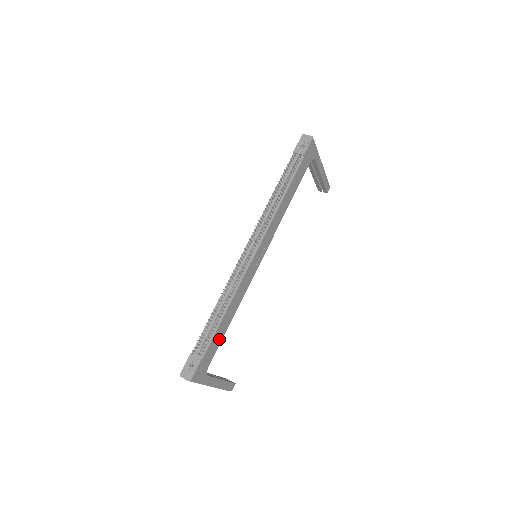
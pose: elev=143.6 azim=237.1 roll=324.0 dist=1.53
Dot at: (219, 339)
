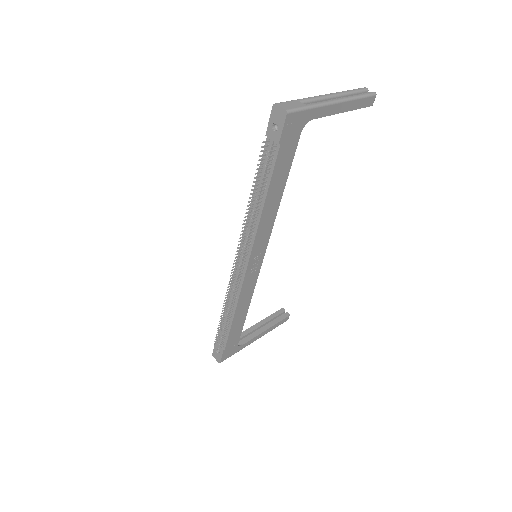
Dot at: (239, 329)
